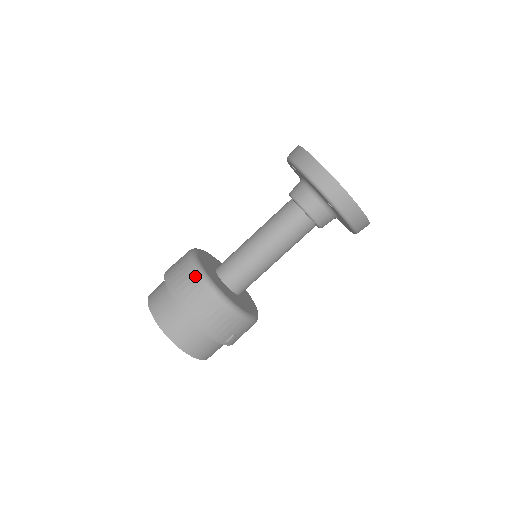
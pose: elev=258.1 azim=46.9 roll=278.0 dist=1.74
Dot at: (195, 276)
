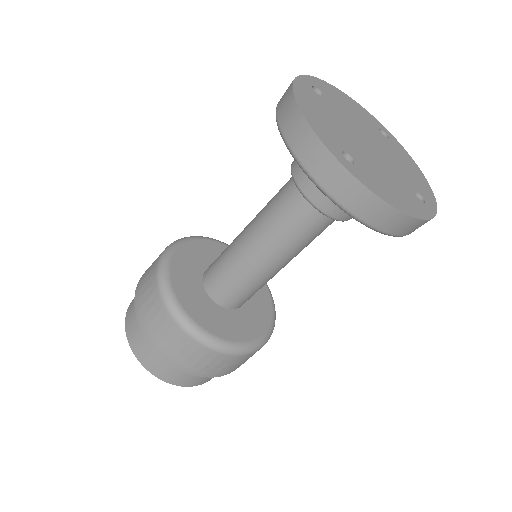
Dot at: (154, 278)
